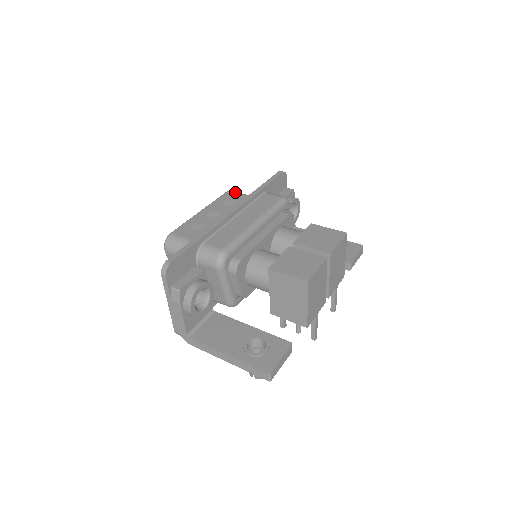
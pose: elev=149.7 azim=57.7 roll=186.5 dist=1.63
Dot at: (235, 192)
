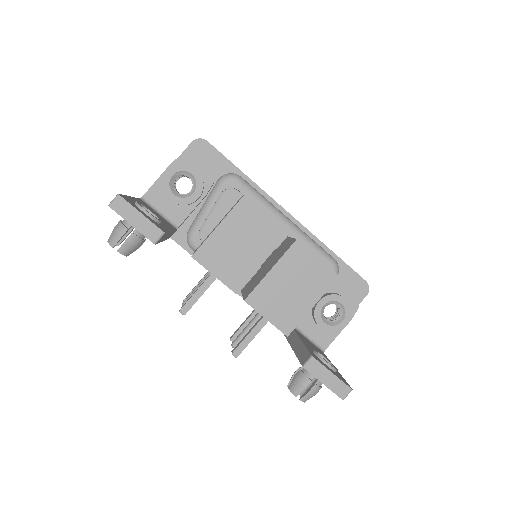
Dot at: occluded
